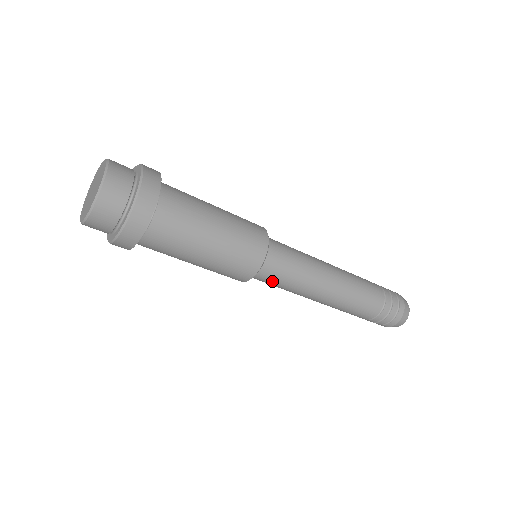
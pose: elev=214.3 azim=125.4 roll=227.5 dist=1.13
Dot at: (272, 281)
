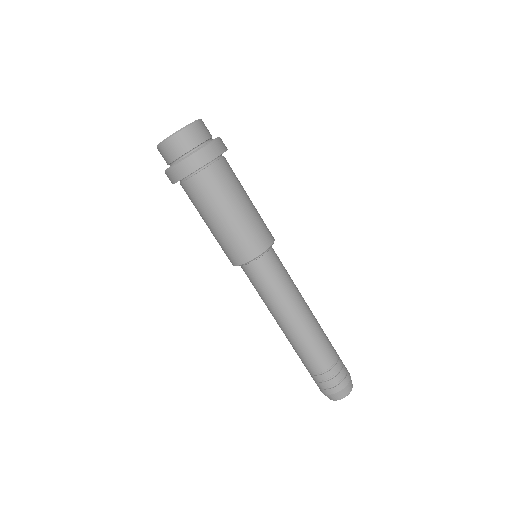
Dot at: (255, 280)
